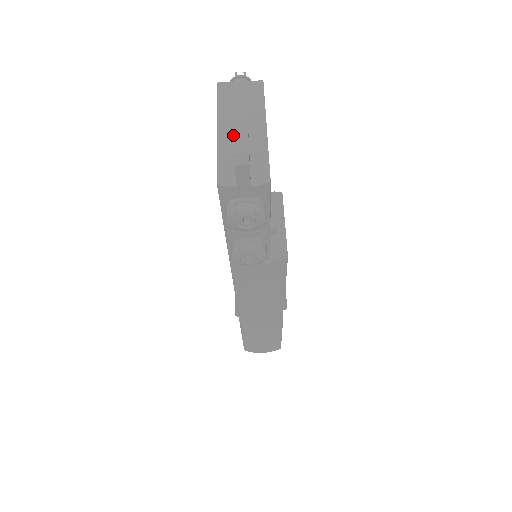
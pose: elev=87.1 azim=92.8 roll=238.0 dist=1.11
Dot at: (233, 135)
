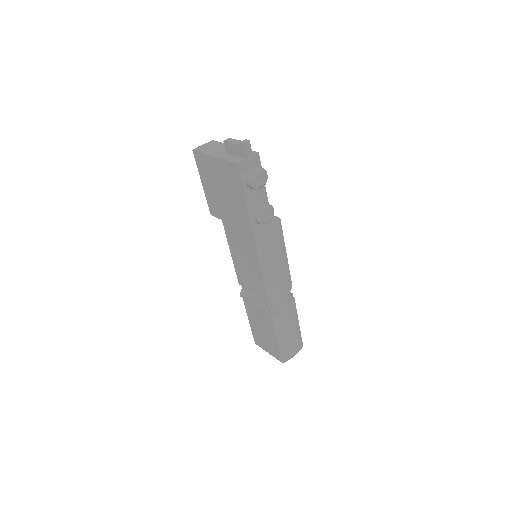
Dot at: (223, 154)
